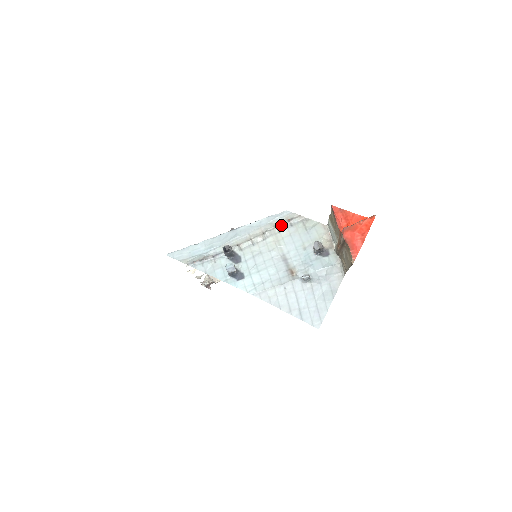
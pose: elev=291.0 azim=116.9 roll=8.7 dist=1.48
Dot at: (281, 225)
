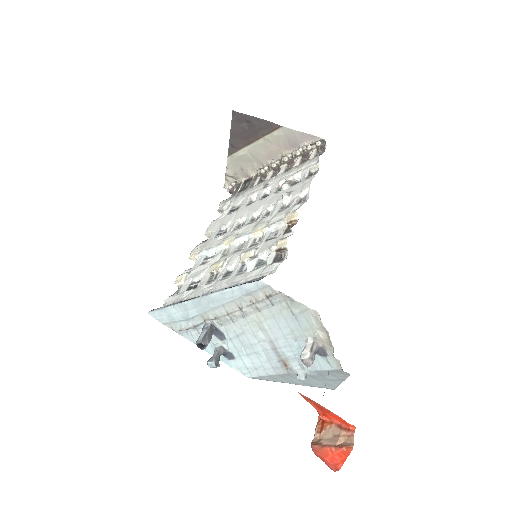
Dot at: (258, 303)
